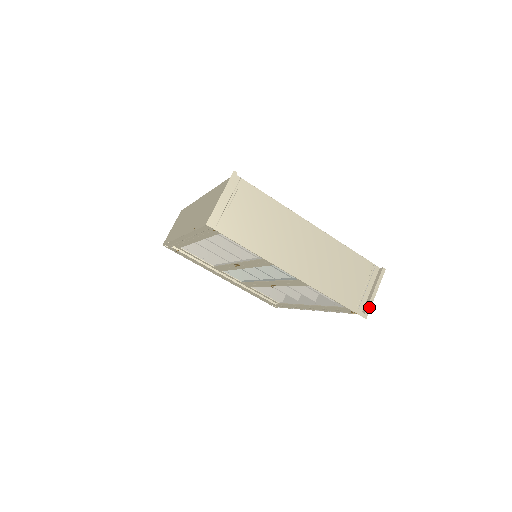
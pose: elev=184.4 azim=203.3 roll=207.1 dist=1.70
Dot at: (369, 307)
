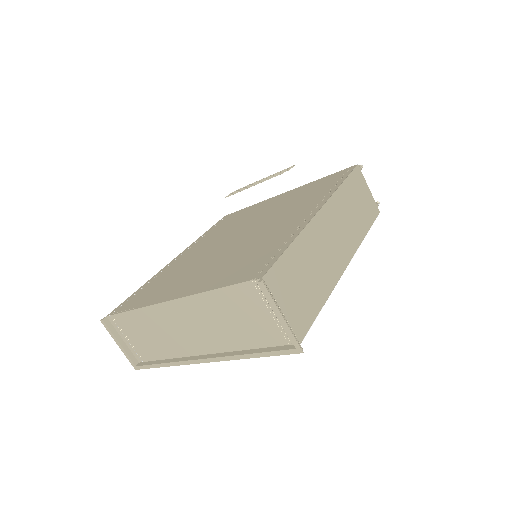
Dot at: (292, 338)
